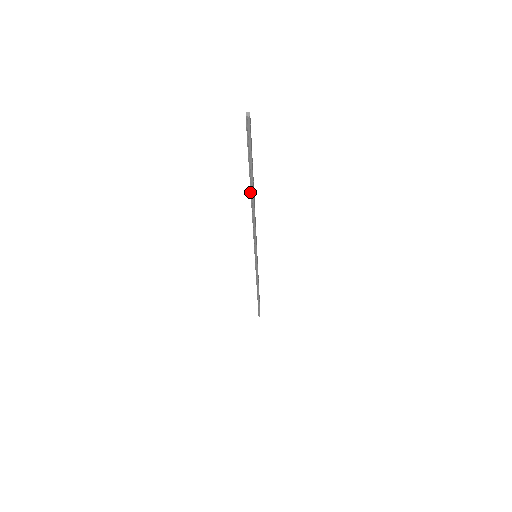
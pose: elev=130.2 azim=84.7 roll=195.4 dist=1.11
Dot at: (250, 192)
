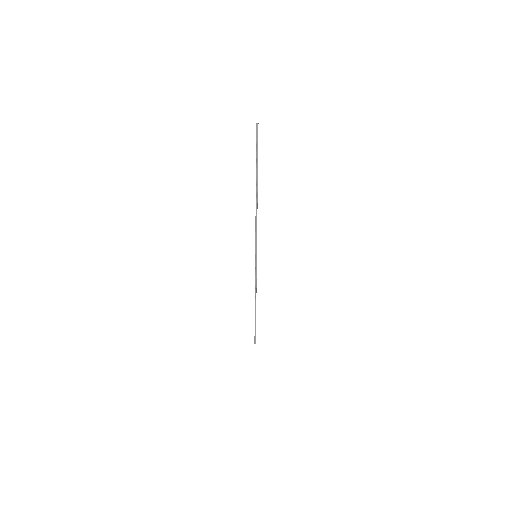
Dot at: occluded
